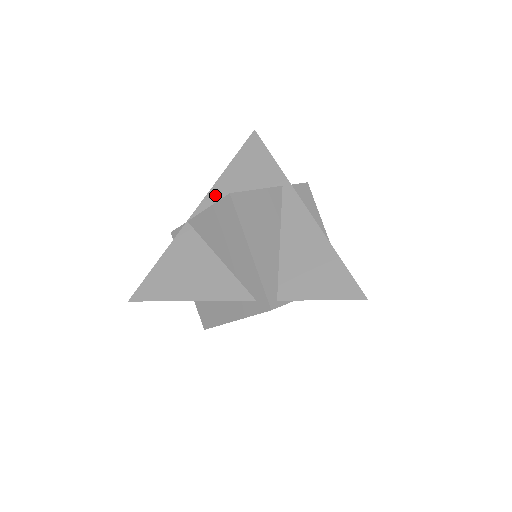
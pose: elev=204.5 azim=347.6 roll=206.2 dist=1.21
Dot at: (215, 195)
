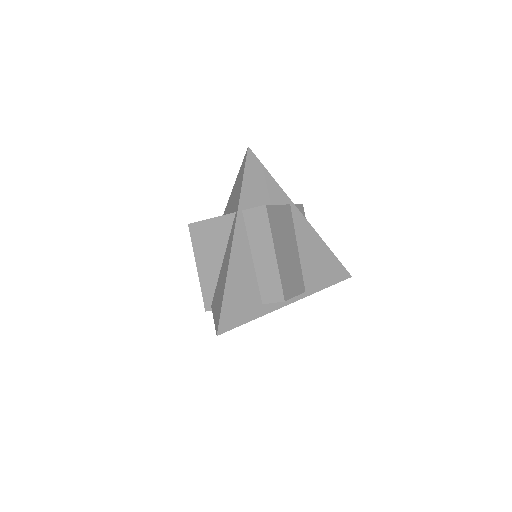
Dot at: (228, 205)
